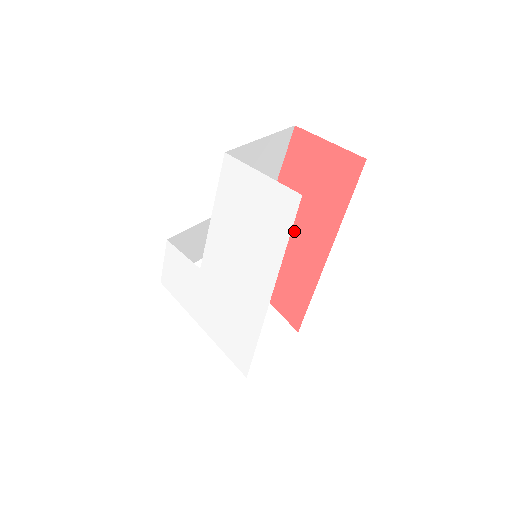
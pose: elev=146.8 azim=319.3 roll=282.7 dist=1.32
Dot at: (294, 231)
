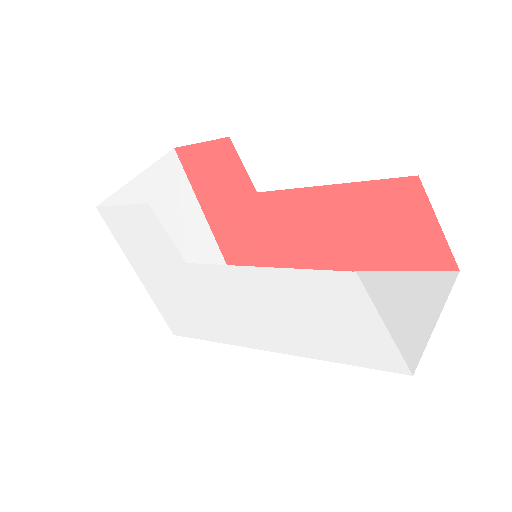
Dot at: (306, 229)
